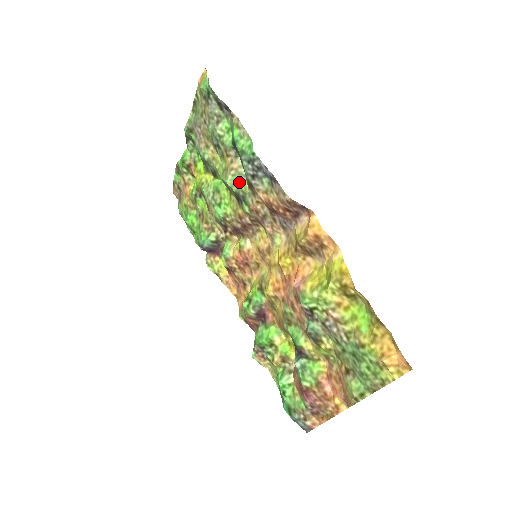
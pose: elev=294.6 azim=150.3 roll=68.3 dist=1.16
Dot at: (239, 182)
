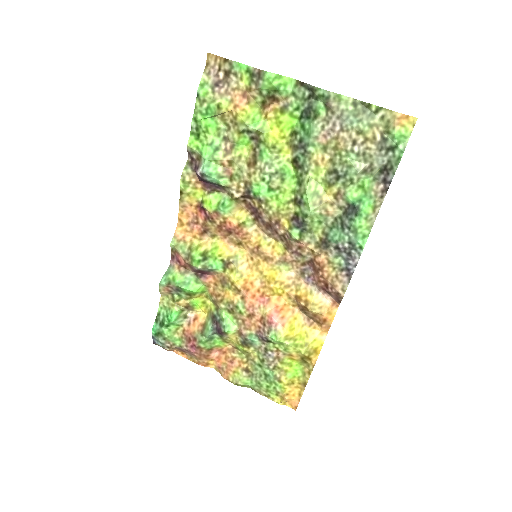
Dot at: (318, 222)
